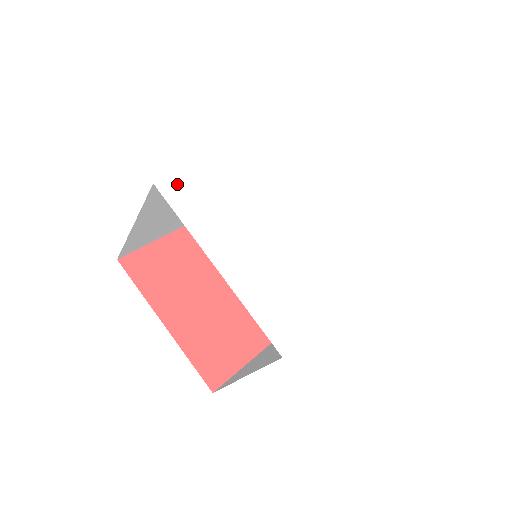
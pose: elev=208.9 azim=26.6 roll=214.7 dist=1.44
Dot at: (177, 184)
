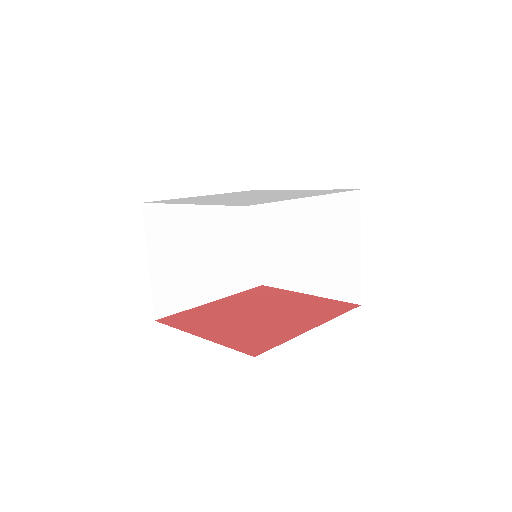
Dot at: (159, 201)
